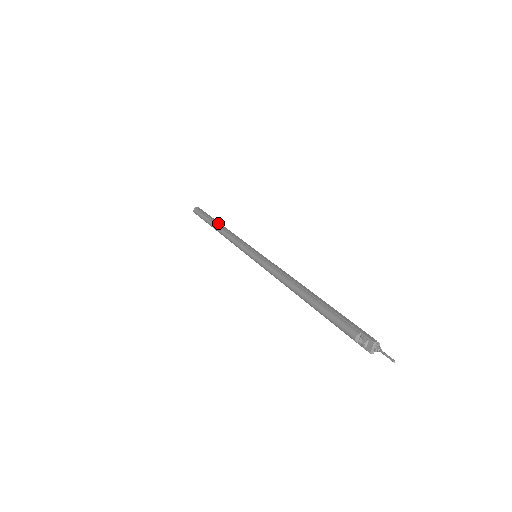
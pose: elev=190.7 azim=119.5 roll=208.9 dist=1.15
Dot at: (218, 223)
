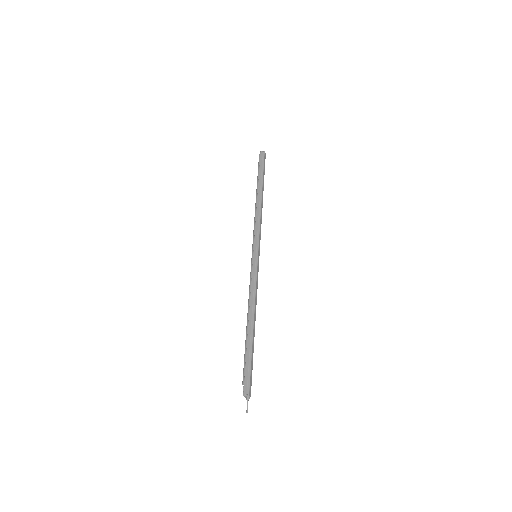
Dot at: (258, 193)
